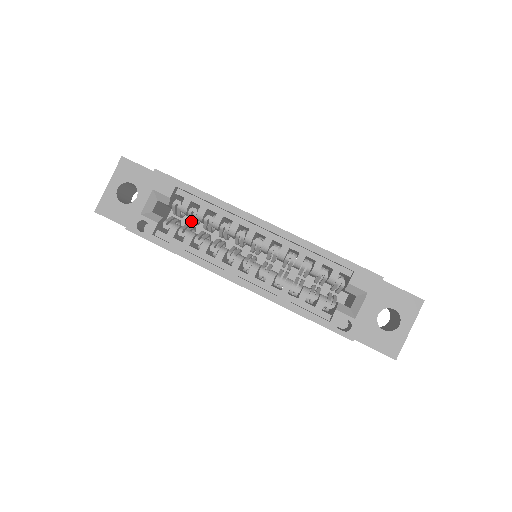
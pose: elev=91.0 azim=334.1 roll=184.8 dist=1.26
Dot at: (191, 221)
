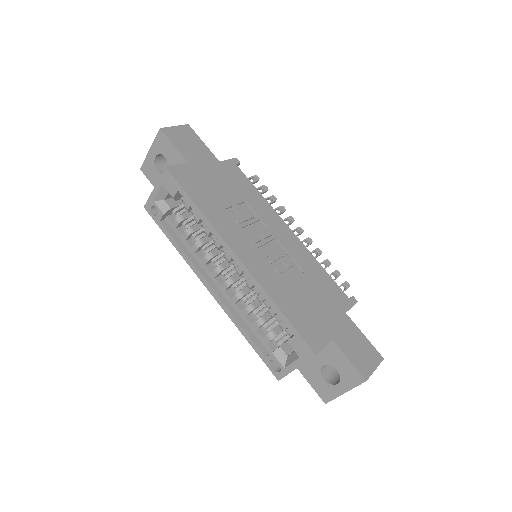
Dot at: occluded
